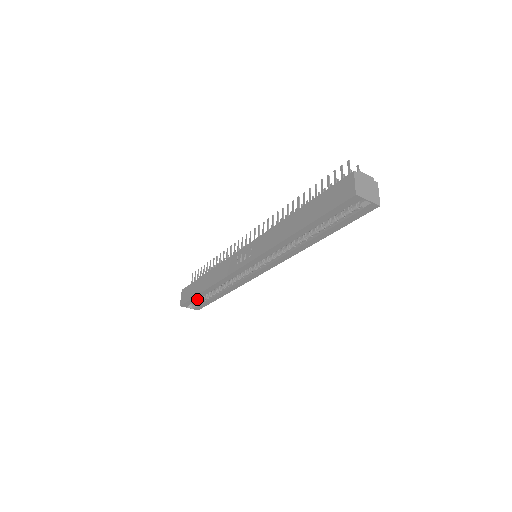
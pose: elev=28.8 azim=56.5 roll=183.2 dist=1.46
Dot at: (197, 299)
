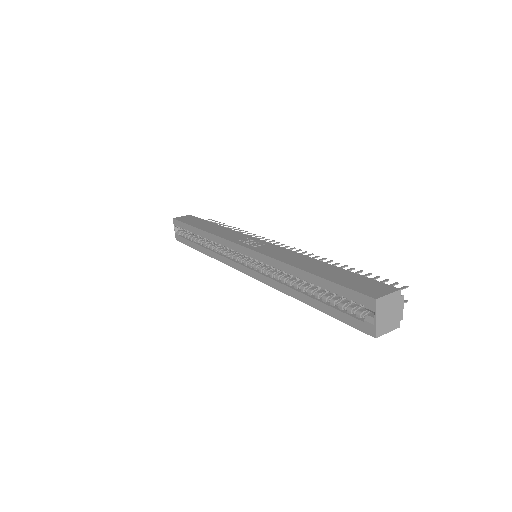
Dot at: (187, 229)
